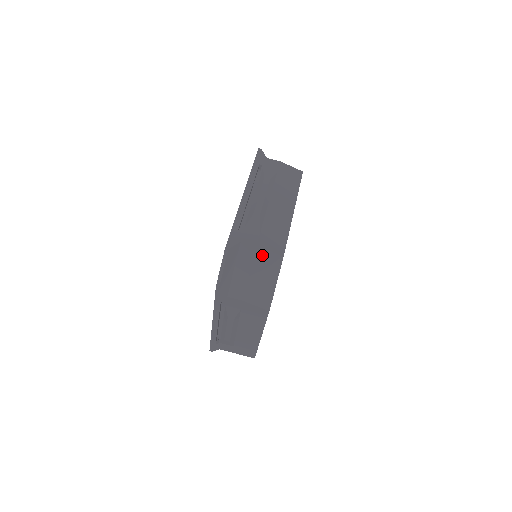
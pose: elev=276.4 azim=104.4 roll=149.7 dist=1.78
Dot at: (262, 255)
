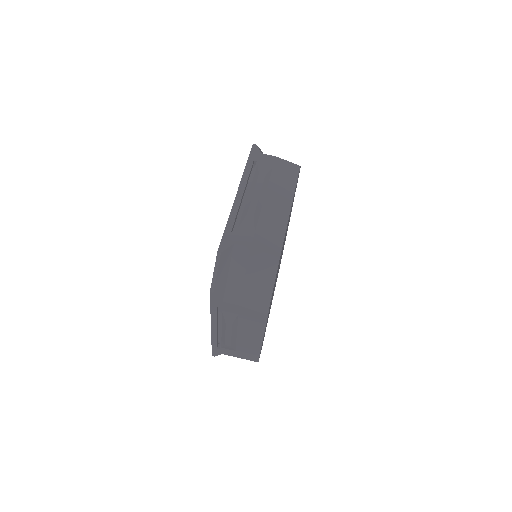
Dot at: (257, 257)
